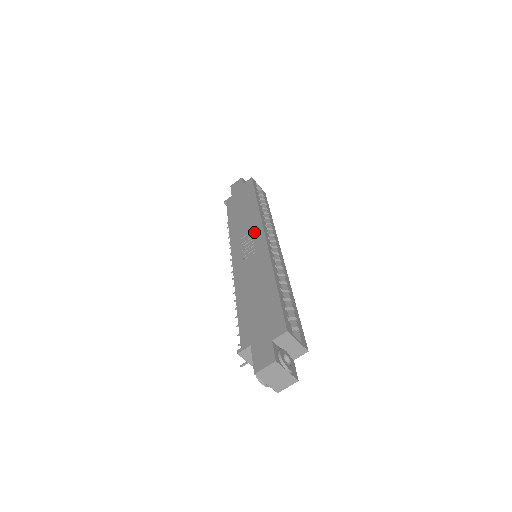
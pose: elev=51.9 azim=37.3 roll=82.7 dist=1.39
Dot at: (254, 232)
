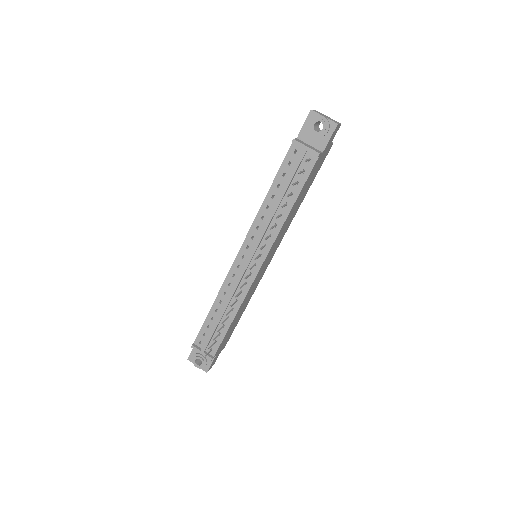
Dot at: occluded
